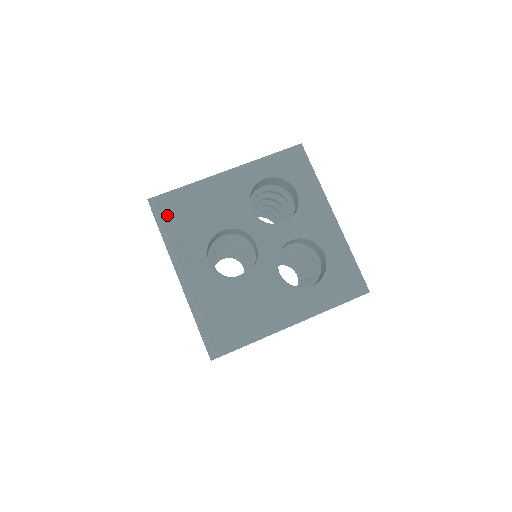
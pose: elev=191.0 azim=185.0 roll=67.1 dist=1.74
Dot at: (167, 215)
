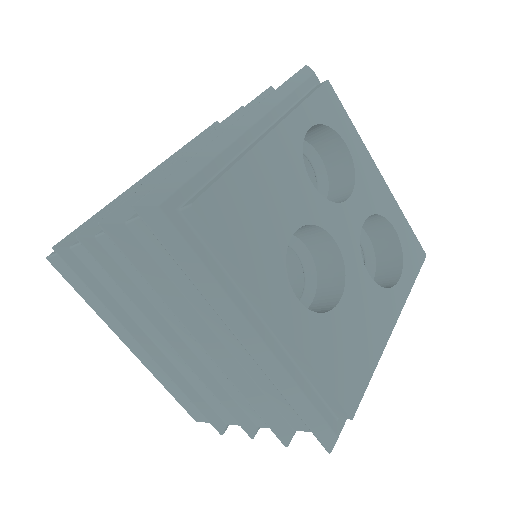
Dot at: (191, 231)
